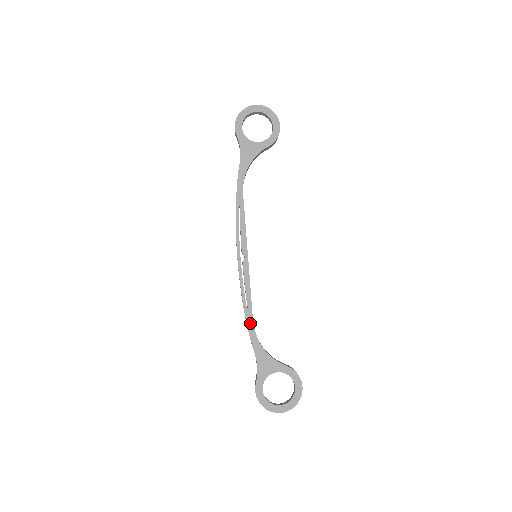
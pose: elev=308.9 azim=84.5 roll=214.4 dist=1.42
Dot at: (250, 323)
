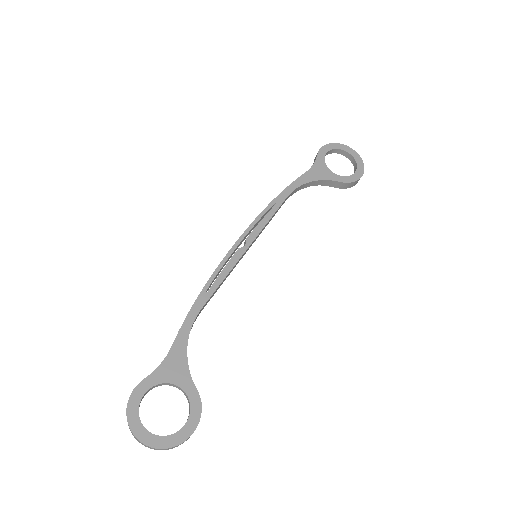
Dot at: (196, 309)
